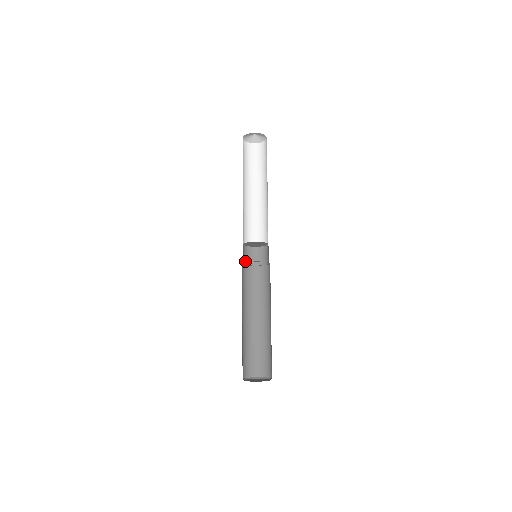
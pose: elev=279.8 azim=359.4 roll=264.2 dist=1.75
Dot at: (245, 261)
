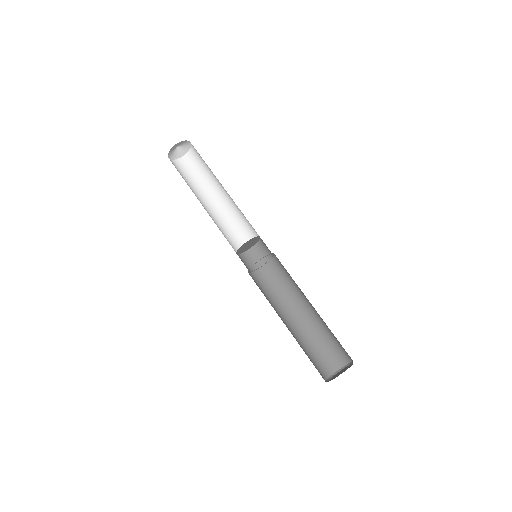
Dot at: occluded
